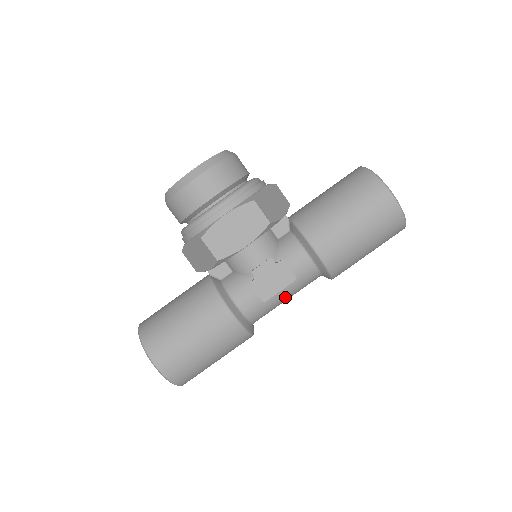
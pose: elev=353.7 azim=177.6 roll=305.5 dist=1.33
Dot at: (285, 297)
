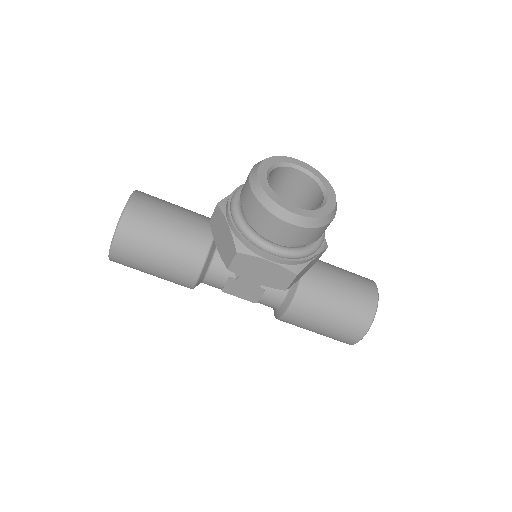
Dot at: occluded
